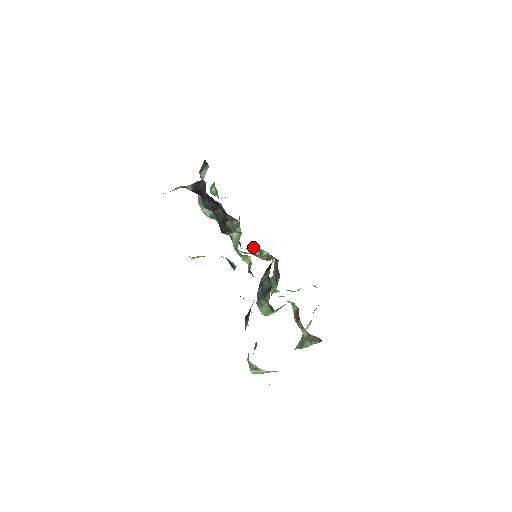
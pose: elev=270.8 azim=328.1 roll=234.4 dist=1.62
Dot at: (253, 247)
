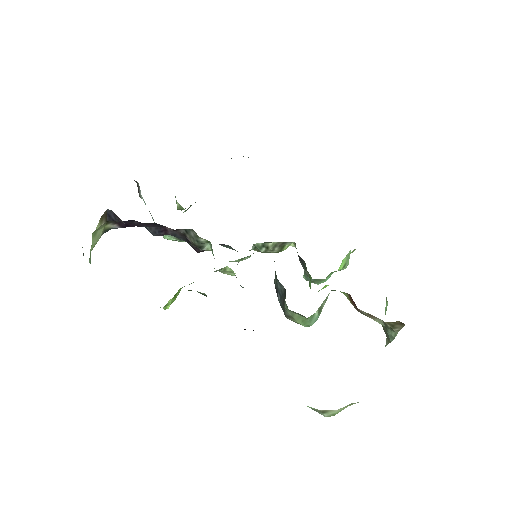
Dot at: occluded
